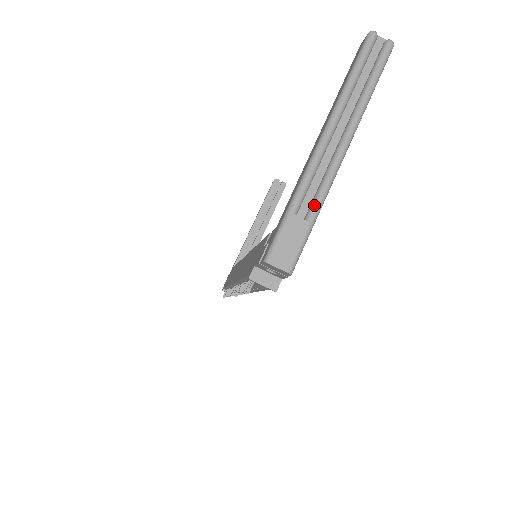
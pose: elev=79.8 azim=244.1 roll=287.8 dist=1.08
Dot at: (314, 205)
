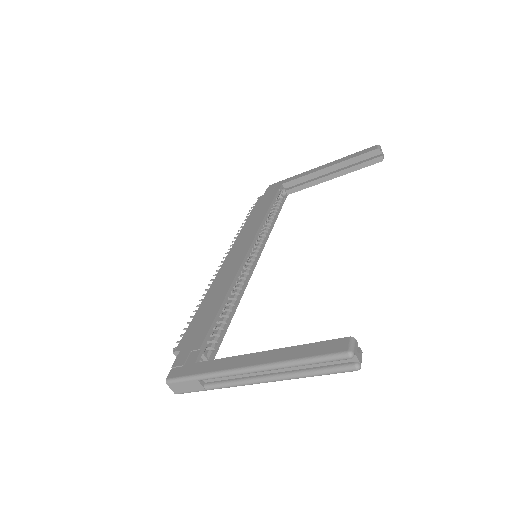
Dot at: (215, 386)
